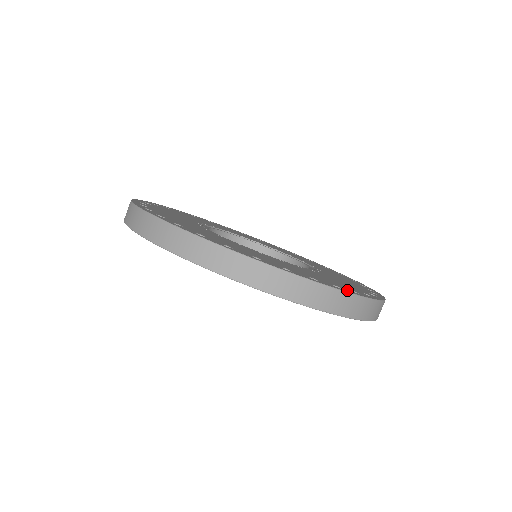
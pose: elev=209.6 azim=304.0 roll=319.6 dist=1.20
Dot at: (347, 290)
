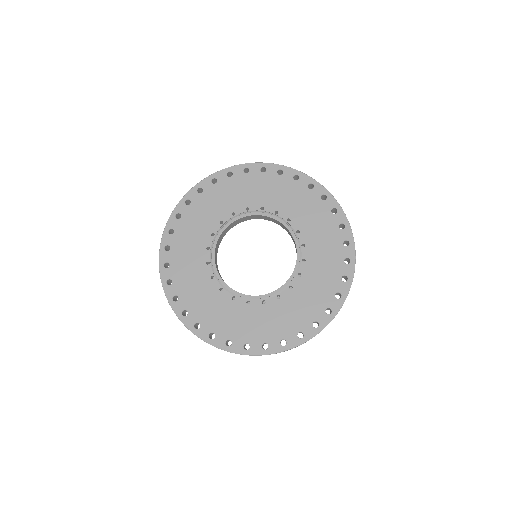
Dot at: (272, 348)
